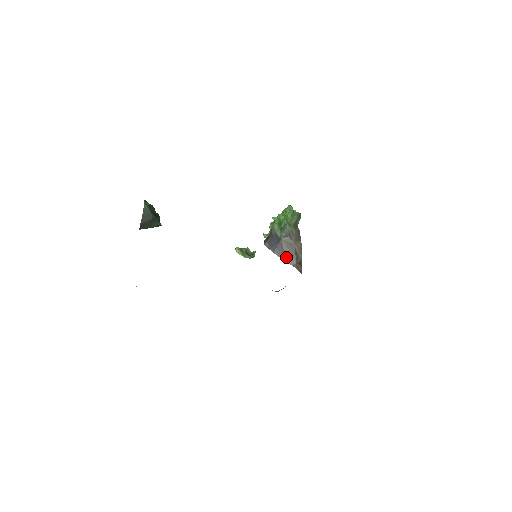
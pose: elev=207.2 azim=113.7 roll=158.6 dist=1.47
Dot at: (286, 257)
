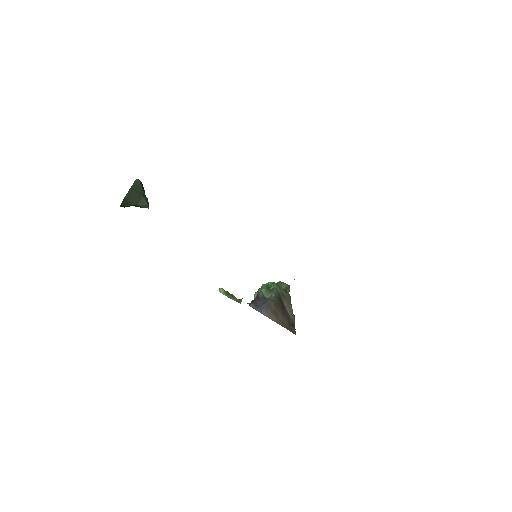
Dot at: (276, 317)
